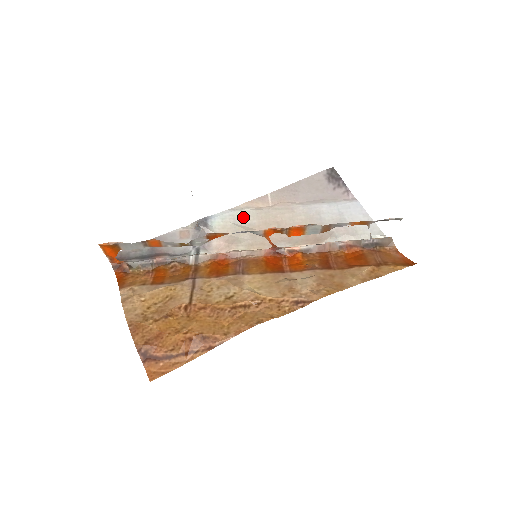
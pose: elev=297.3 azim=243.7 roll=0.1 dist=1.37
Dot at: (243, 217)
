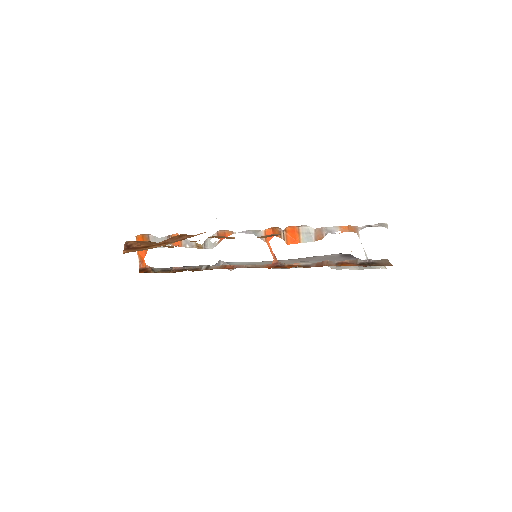
Dot at: (259, 263)
